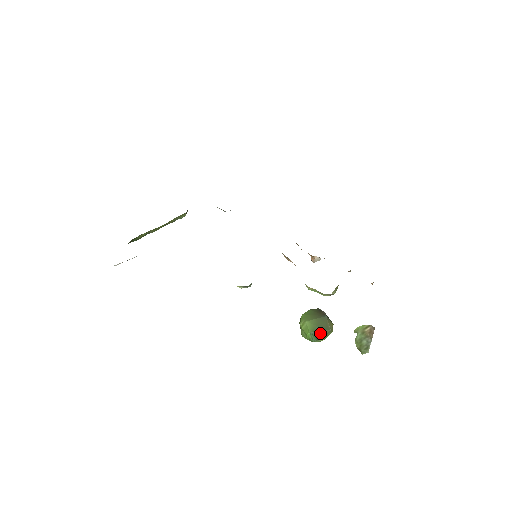
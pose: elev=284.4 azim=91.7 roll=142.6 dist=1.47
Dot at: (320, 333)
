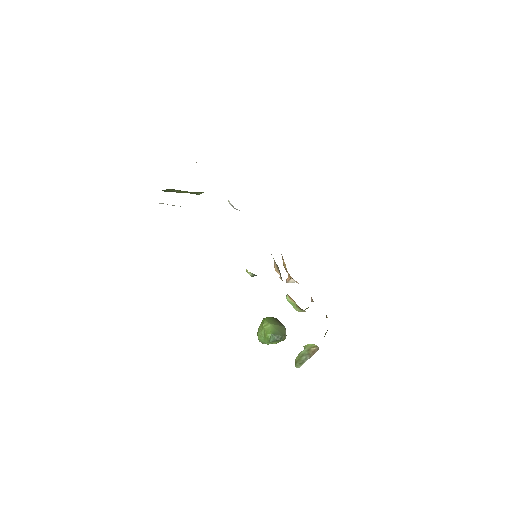
Dot at: (279, 337)
